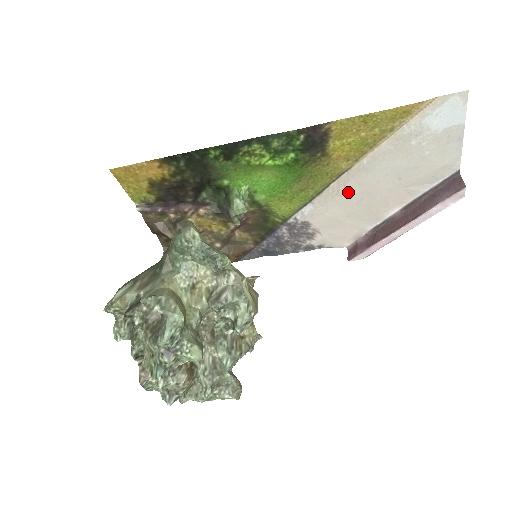
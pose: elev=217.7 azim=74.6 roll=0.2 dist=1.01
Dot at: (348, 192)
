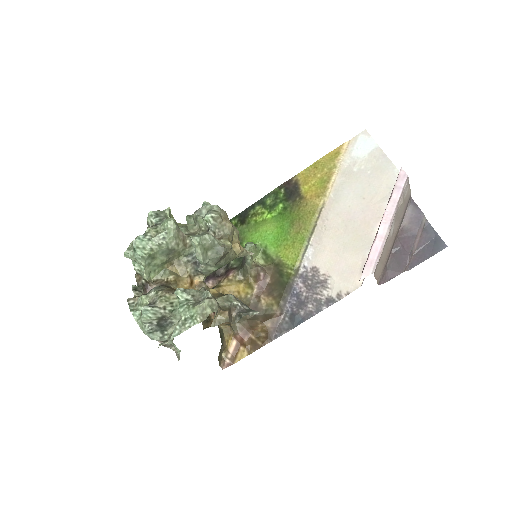
Dot at: (333, 225)
